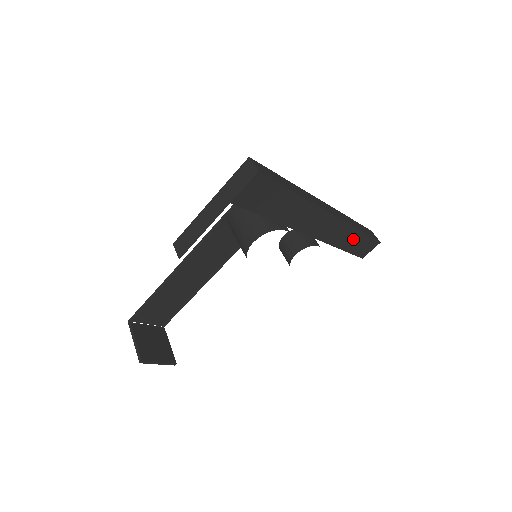
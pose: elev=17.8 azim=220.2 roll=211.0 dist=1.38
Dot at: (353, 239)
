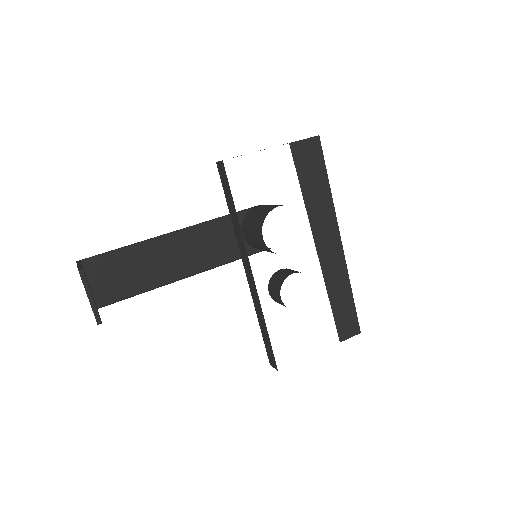
Dot at: (343, 299)
